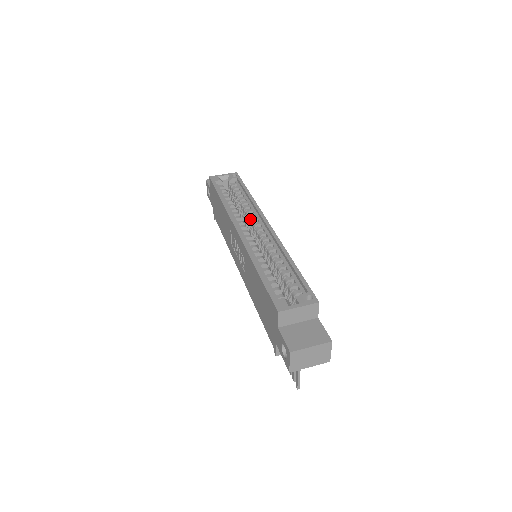
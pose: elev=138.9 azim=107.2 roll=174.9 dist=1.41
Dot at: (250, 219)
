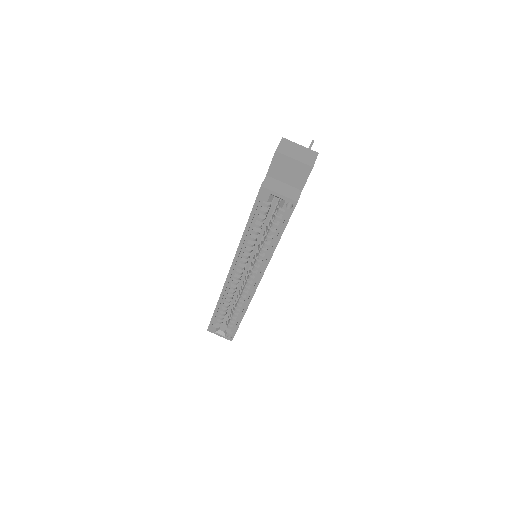
Dot at: (255, 262)
